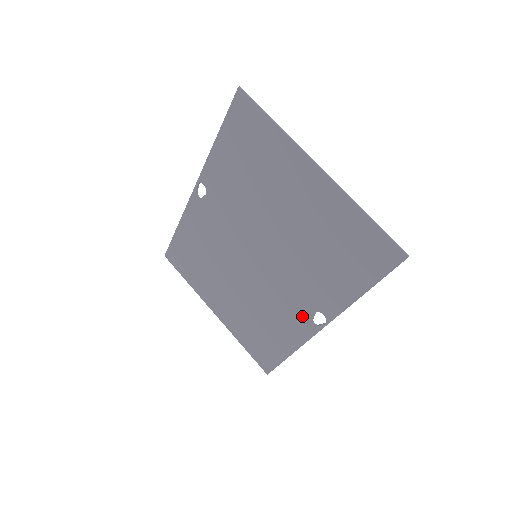
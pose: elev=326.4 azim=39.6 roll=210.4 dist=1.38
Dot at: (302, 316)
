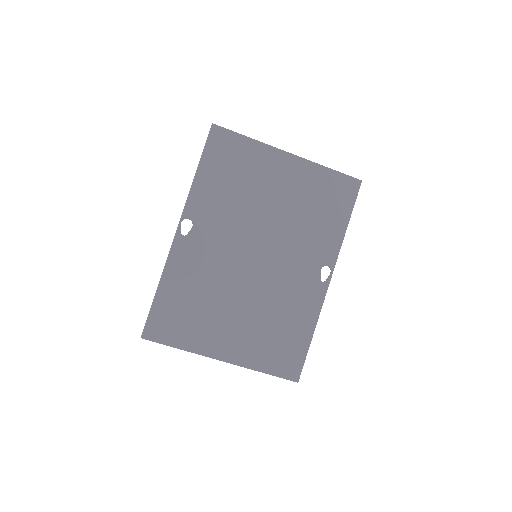
Dot at: (312, 282)
